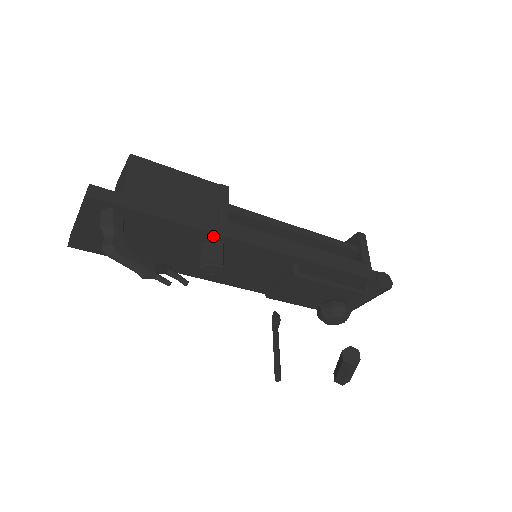
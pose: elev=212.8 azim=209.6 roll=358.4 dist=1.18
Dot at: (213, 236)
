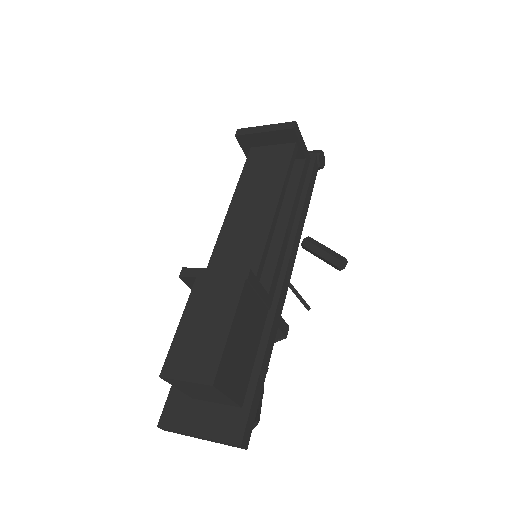
Dot at: occluded
